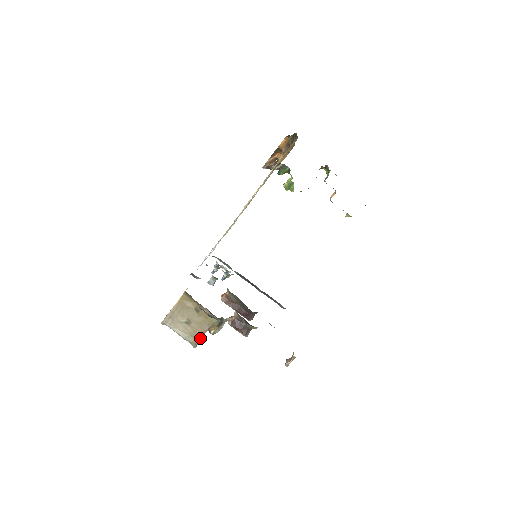
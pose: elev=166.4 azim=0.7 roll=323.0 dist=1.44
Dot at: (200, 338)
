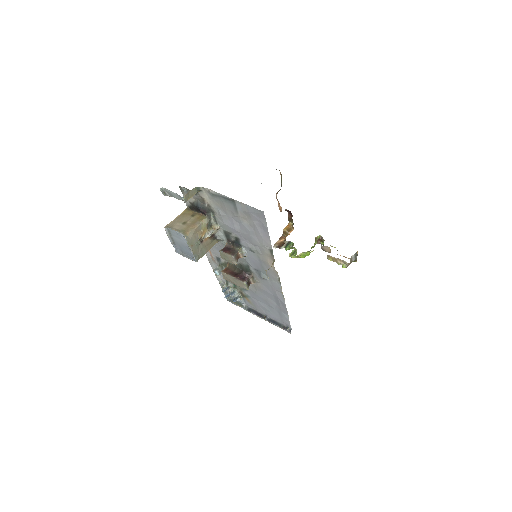
Dot at: (191, 231)
